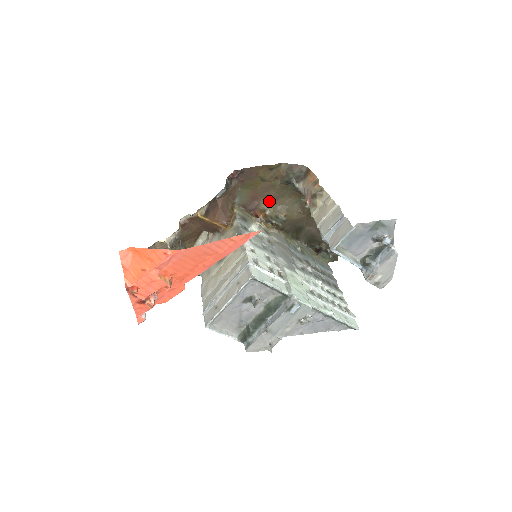
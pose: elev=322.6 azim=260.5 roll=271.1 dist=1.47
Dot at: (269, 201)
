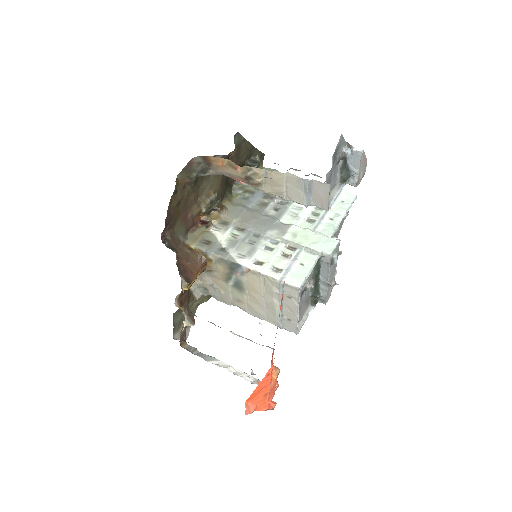
Dot at: (195, 203)
